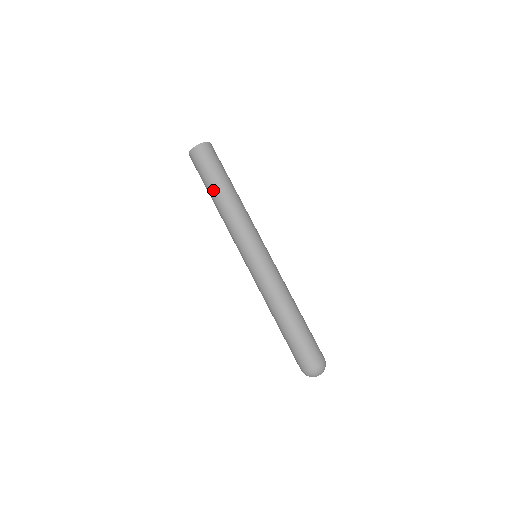
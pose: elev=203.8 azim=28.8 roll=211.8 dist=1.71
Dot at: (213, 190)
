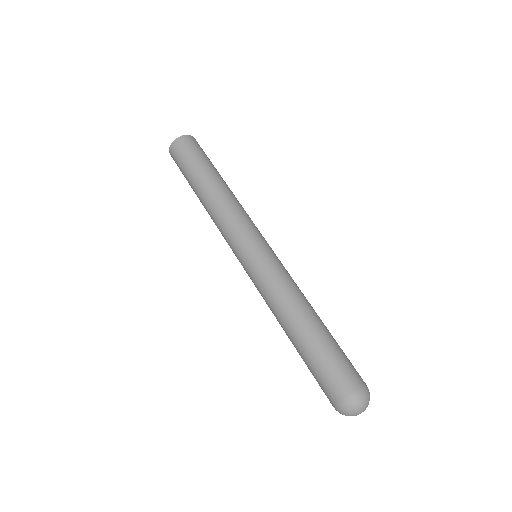
Dot at: (201, 178)
